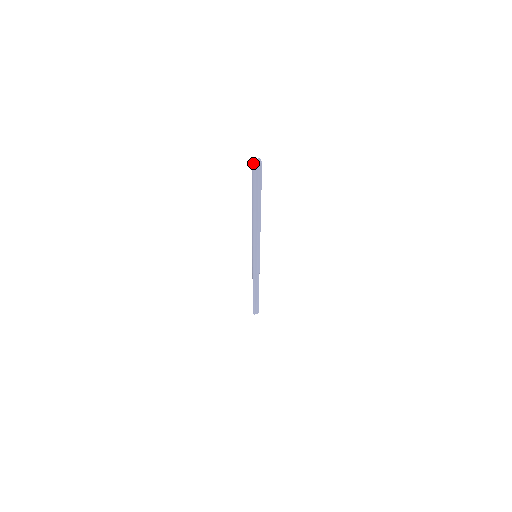
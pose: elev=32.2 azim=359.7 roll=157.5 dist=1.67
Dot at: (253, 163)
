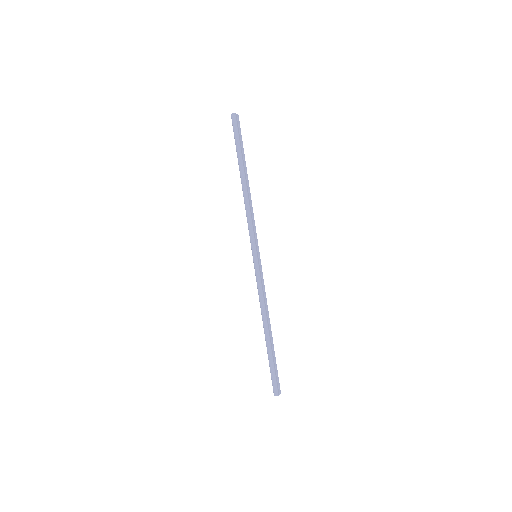
Dot at: (233, 113)
